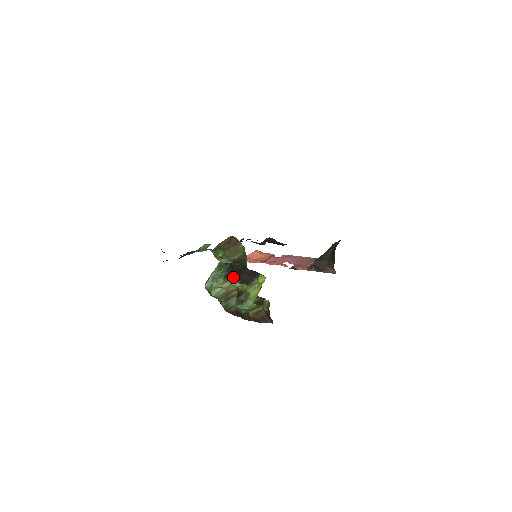
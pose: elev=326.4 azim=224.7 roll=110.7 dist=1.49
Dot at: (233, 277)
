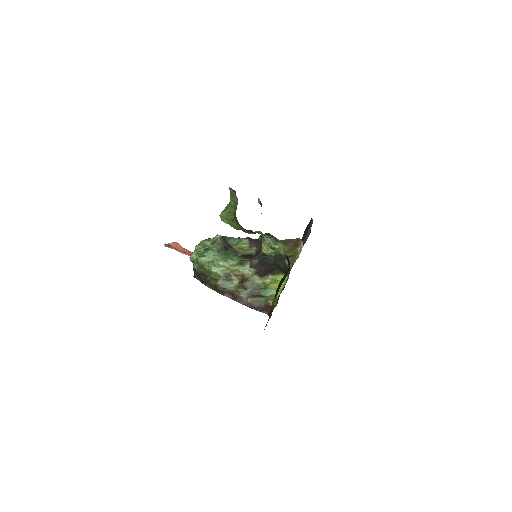
Dot at: (254, 265)
